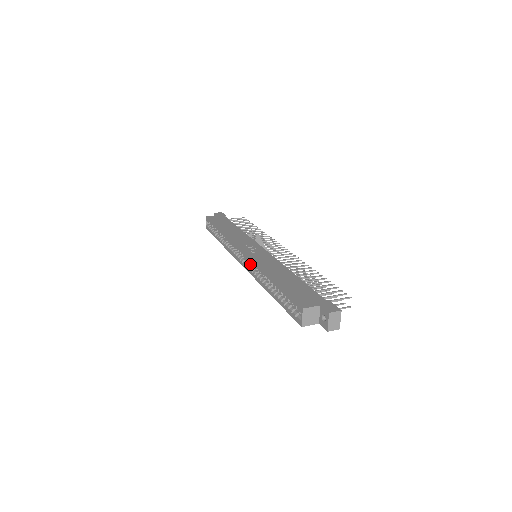
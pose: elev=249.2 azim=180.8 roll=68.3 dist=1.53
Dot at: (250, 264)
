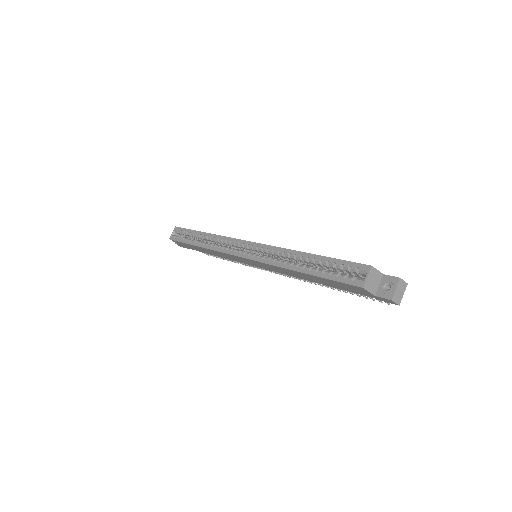
Dot at: (256, 254)
